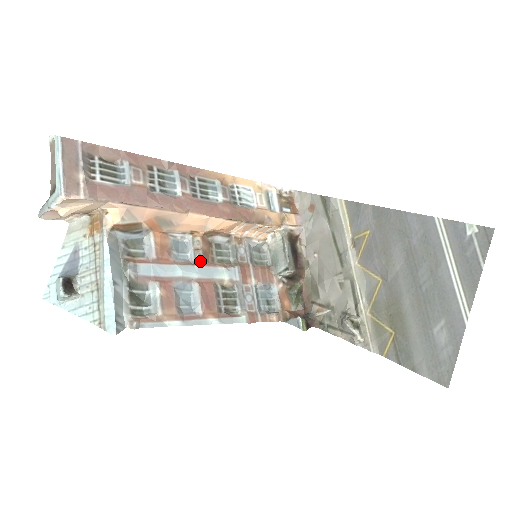
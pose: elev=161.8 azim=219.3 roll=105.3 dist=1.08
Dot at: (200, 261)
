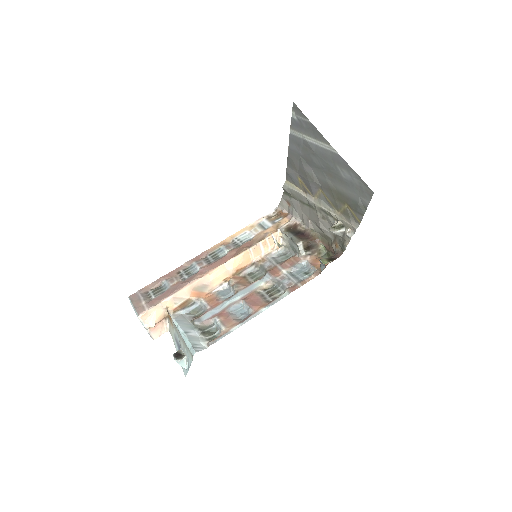
Dot at: (238, 289)
